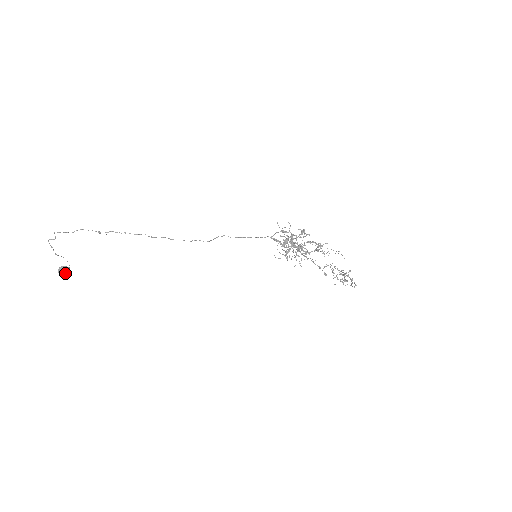
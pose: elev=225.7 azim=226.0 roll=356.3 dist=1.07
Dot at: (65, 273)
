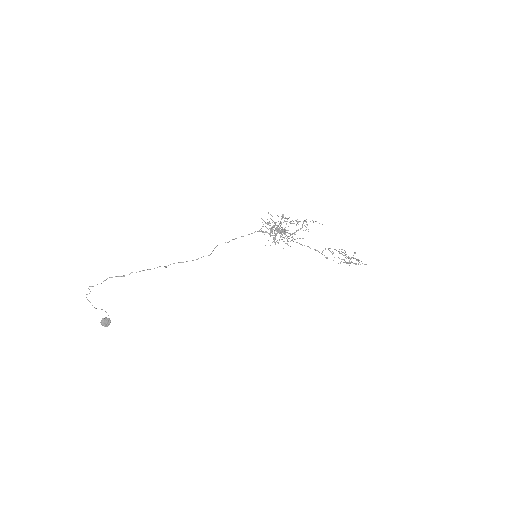
Dot at: (107, 324)
